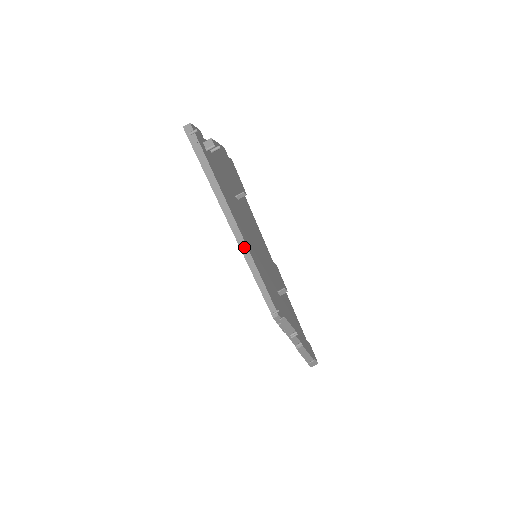
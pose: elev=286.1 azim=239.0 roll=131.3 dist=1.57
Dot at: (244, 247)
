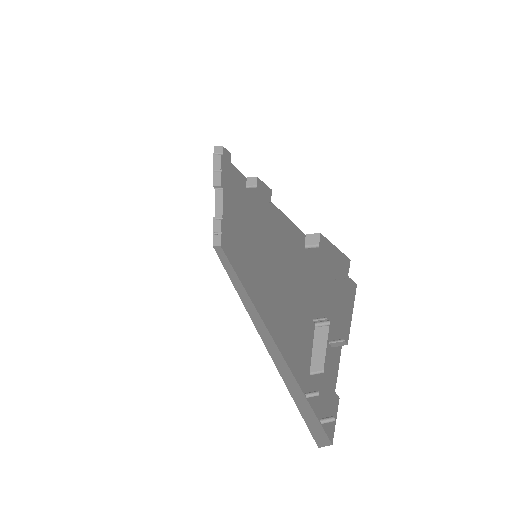
Dot at: (261, 326)
